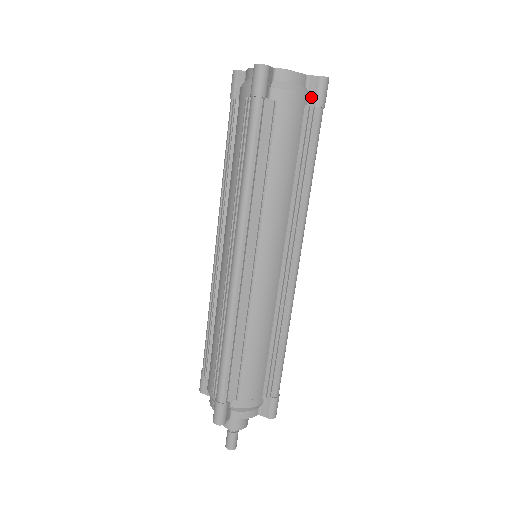
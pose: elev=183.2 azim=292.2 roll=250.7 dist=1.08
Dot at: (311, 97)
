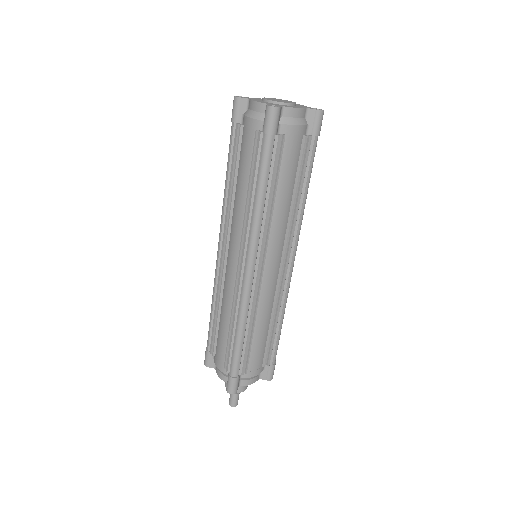
Dot at: (309, 127)
